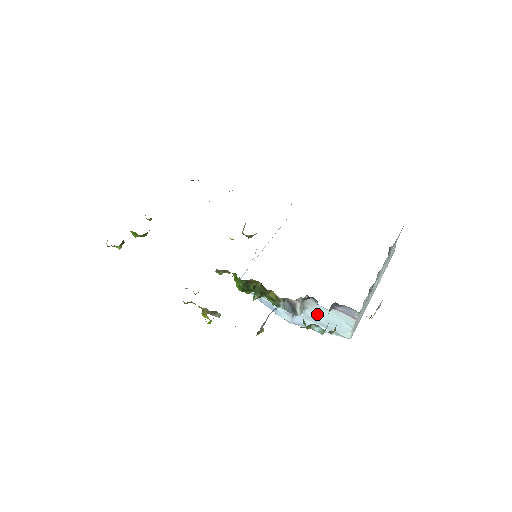
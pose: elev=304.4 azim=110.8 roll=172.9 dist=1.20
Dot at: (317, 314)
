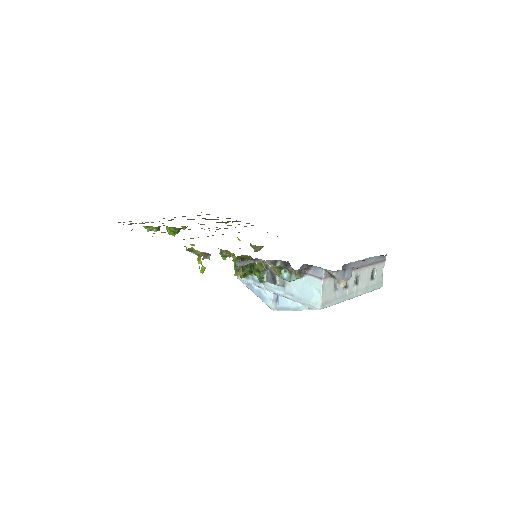
Dot at: (294, 287)
